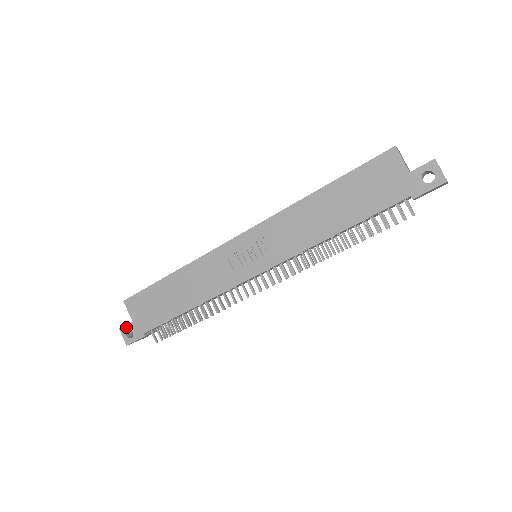
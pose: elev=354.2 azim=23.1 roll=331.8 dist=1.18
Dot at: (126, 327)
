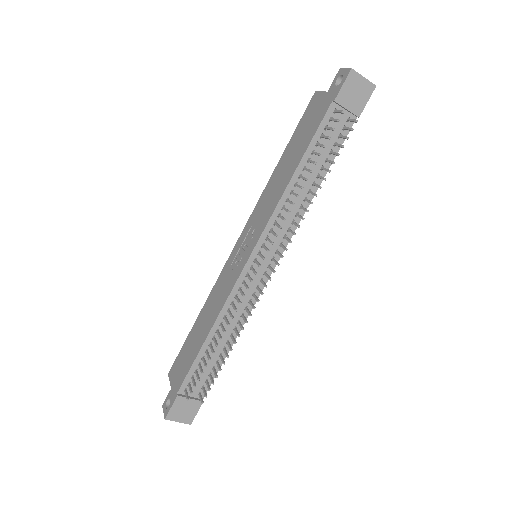
Dot at: (167, 399)
